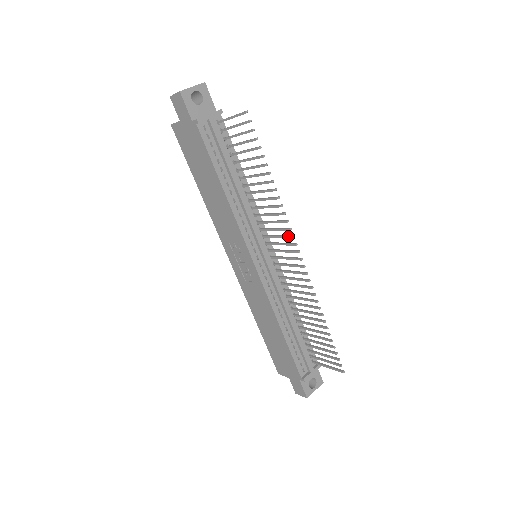
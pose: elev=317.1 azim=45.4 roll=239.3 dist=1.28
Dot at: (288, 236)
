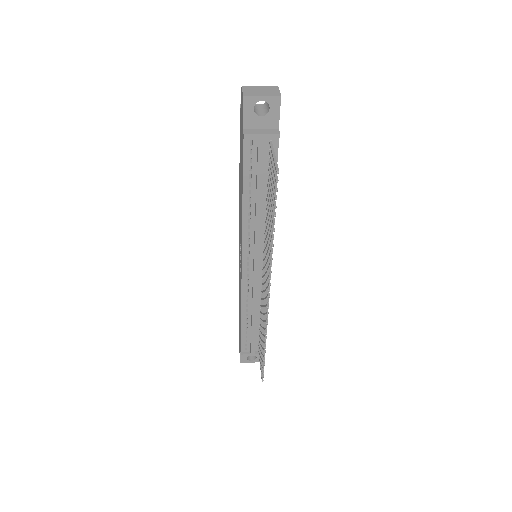
Dot at: (268, 279)
